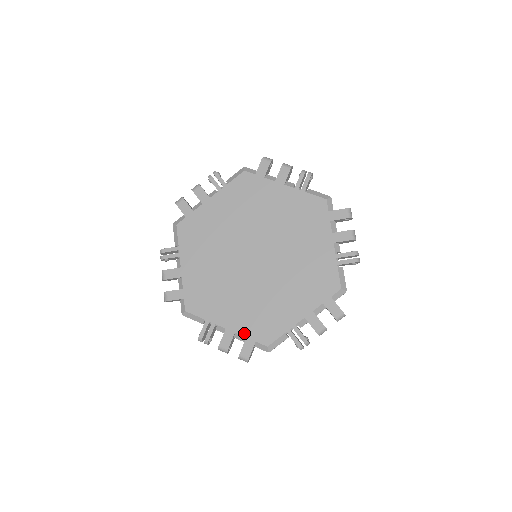
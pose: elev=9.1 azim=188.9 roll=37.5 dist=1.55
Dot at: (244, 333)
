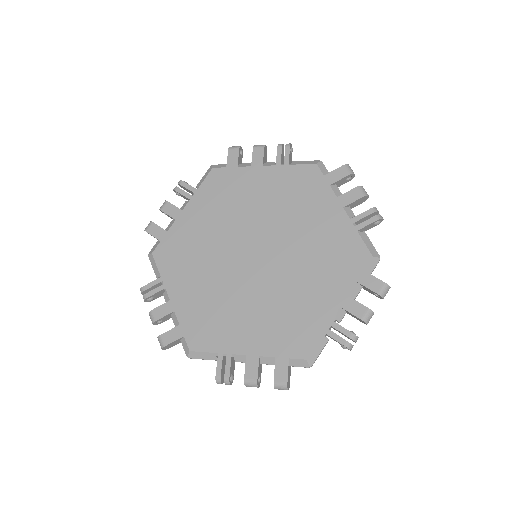
Dot at: (271, 353)
